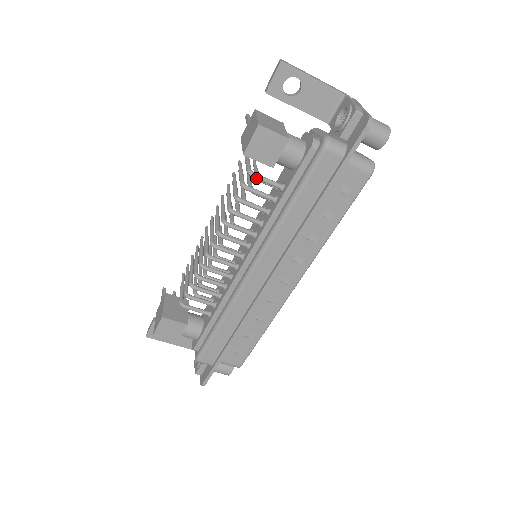
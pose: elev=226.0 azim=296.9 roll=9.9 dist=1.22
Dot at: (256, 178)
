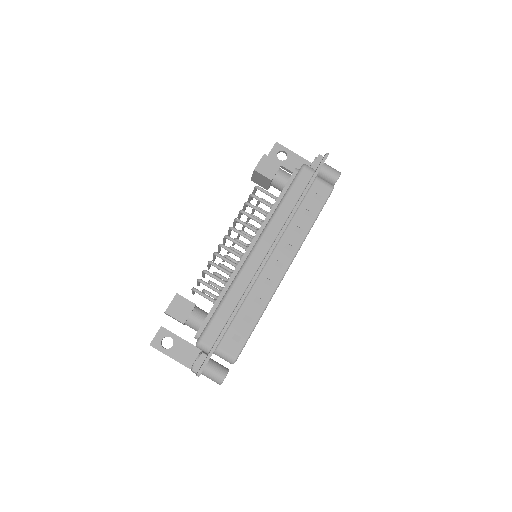
Dot at: (260, 189)
